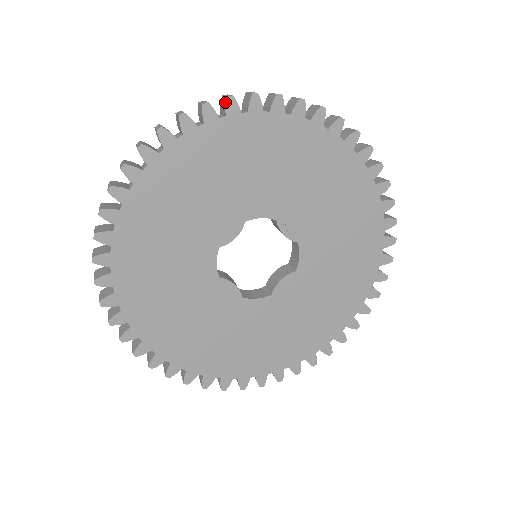
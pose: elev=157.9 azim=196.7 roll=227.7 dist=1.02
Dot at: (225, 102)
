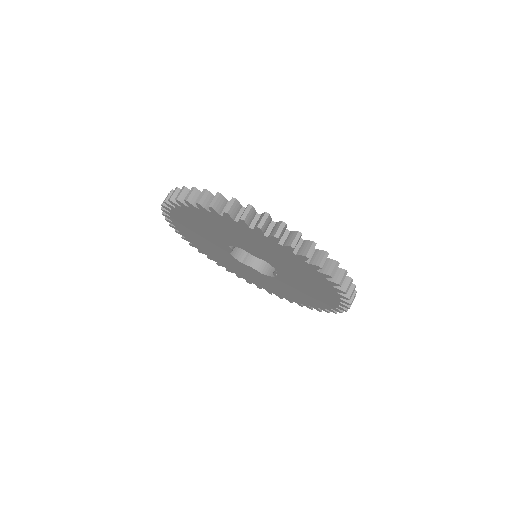
Dot at: (317, 263)
